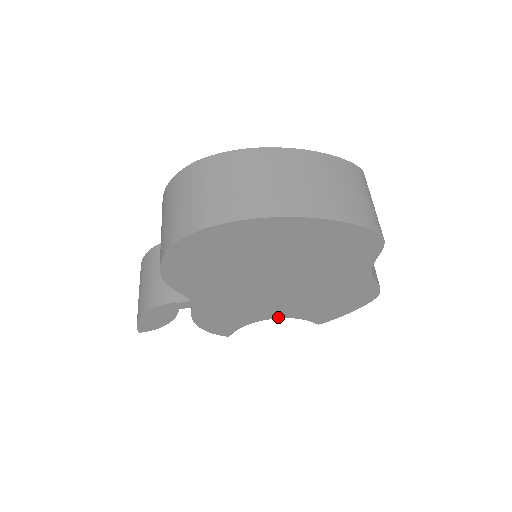
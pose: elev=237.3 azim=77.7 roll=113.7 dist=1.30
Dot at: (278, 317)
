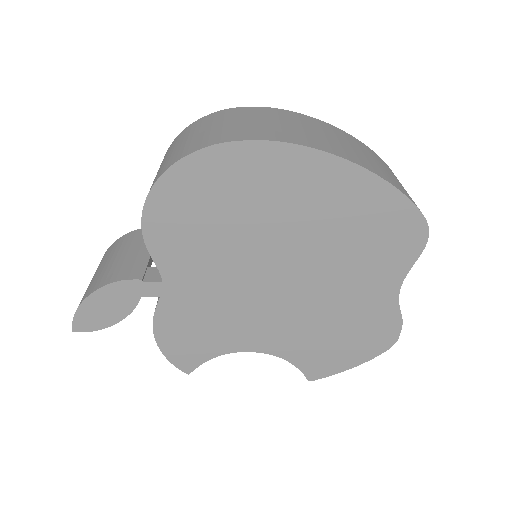
Dot at: (263, 351)
